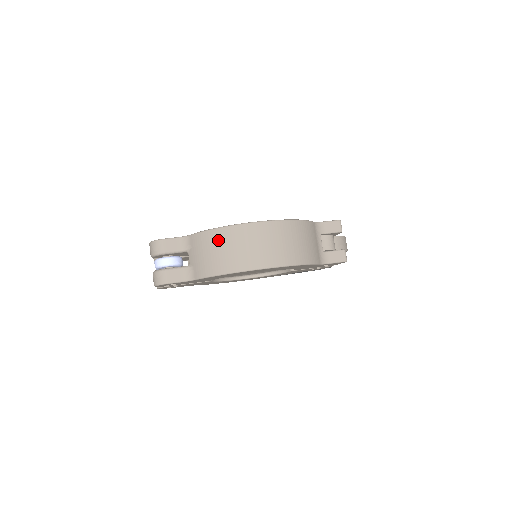
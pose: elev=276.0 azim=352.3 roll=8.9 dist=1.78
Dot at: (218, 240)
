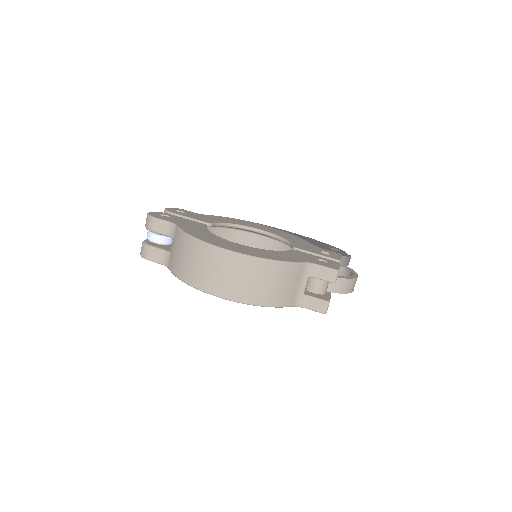
Dot at: (190, 249)
